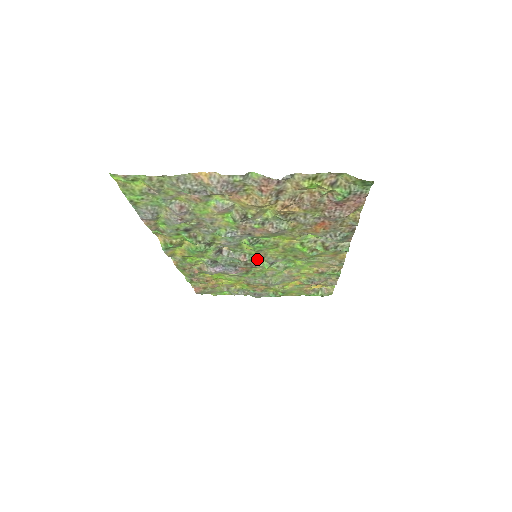
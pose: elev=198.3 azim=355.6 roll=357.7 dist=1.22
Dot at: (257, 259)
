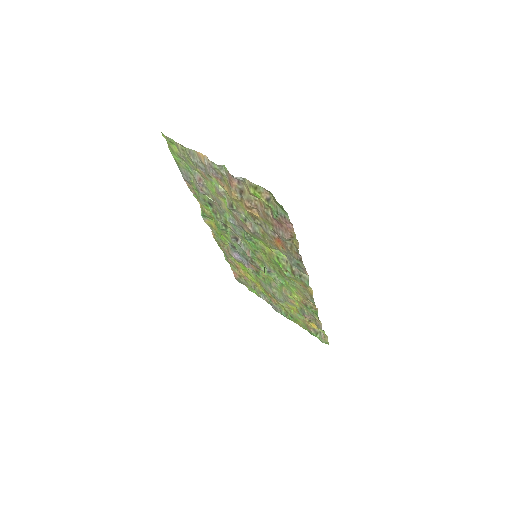
Dot at: (259, 261)
